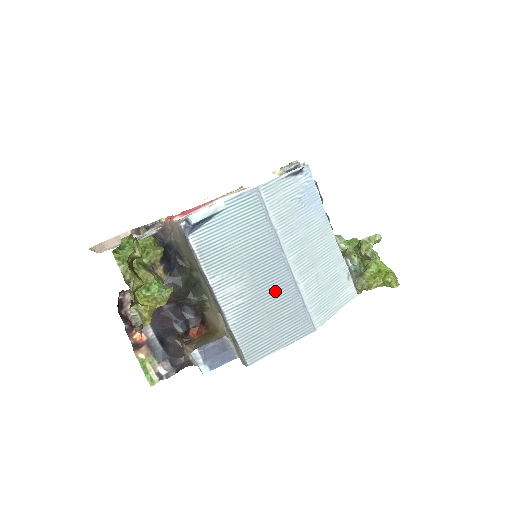
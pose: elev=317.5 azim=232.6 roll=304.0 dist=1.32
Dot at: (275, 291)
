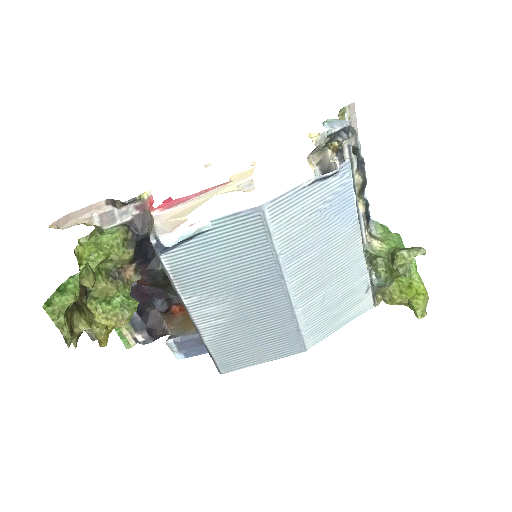
Dot at: (265, 315)
